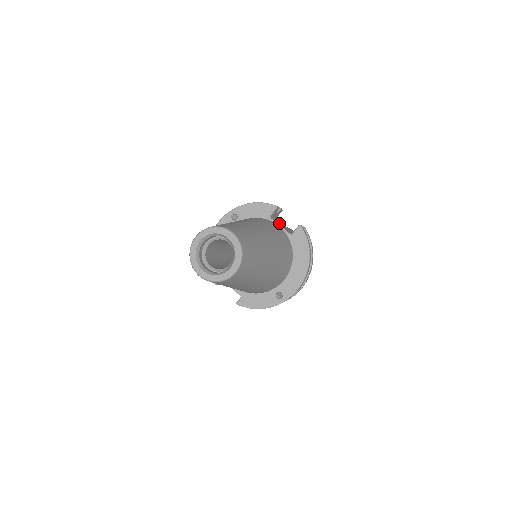
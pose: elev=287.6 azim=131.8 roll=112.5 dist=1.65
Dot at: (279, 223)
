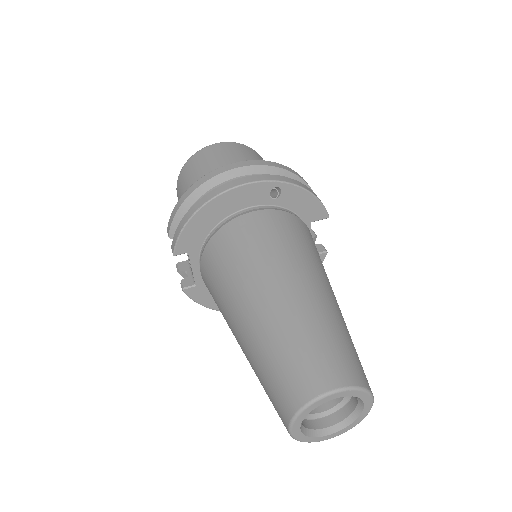
Dot at: occluded
